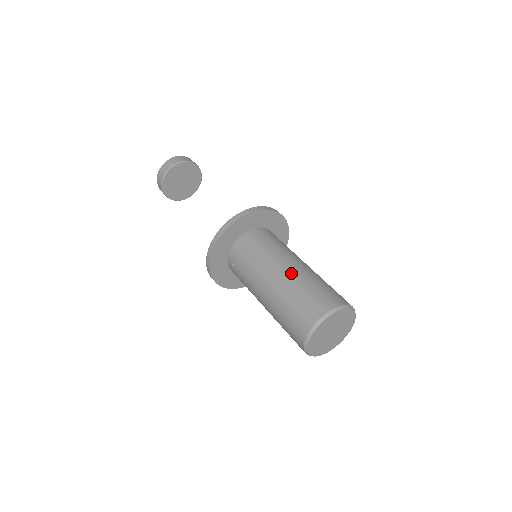
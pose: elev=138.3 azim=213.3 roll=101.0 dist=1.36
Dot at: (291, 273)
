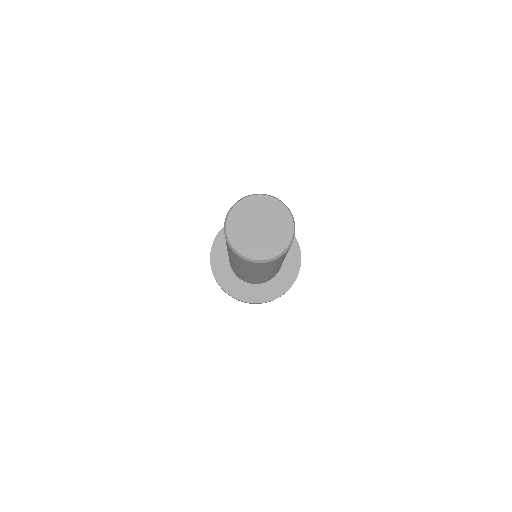
Dot at: occluded
